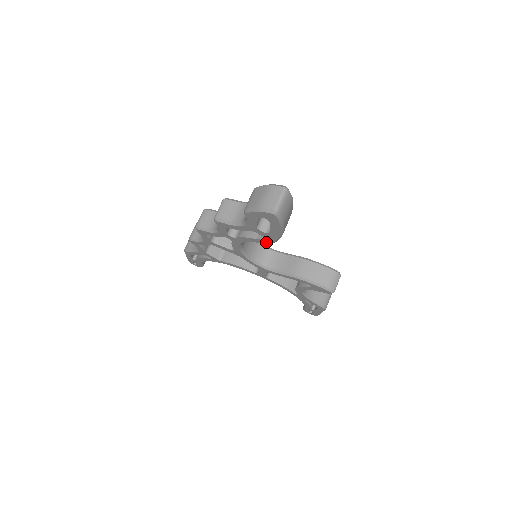
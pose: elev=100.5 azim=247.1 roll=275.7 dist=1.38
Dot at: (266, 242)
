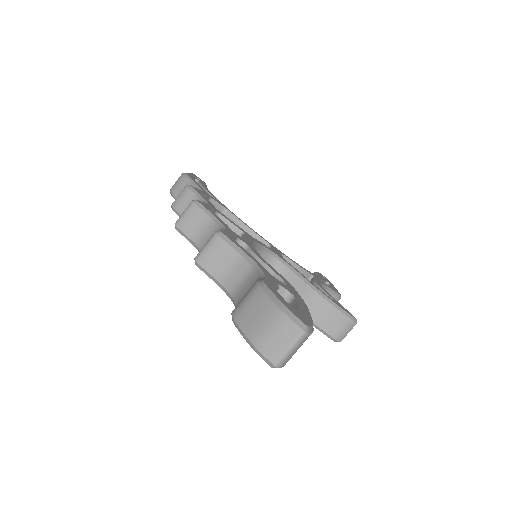
Dot at: occluded
